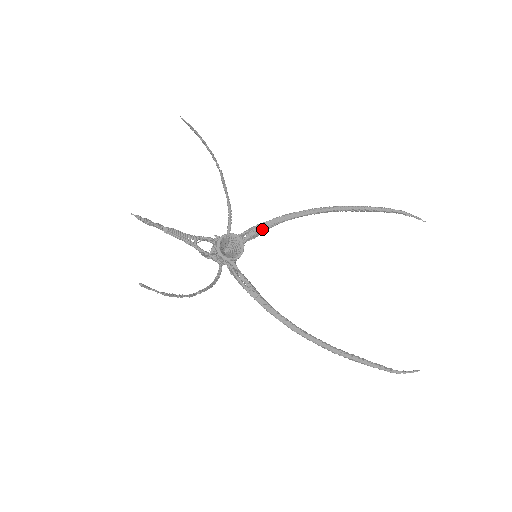
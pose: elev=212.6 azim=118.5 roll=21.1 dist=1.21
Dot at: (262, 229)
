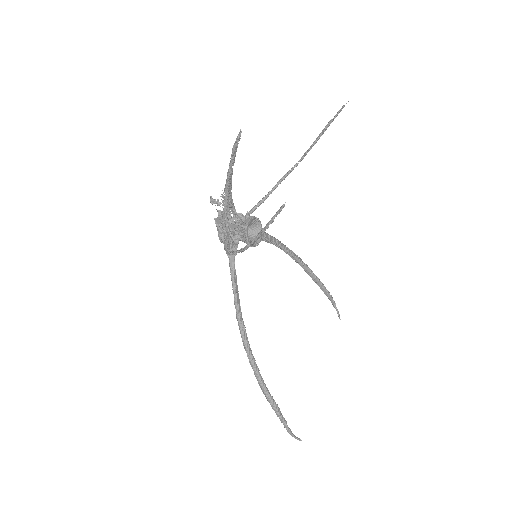
Dot at: (262, 237)
